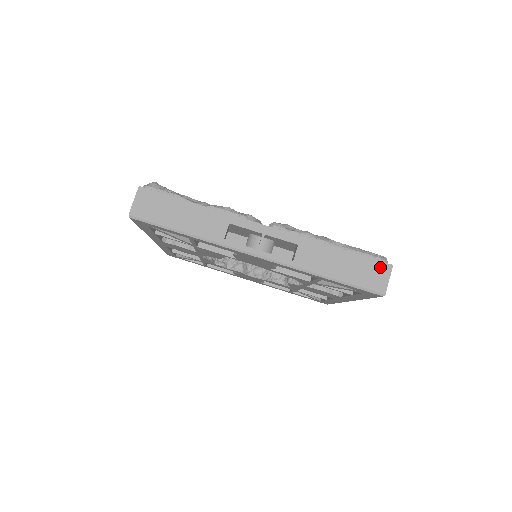
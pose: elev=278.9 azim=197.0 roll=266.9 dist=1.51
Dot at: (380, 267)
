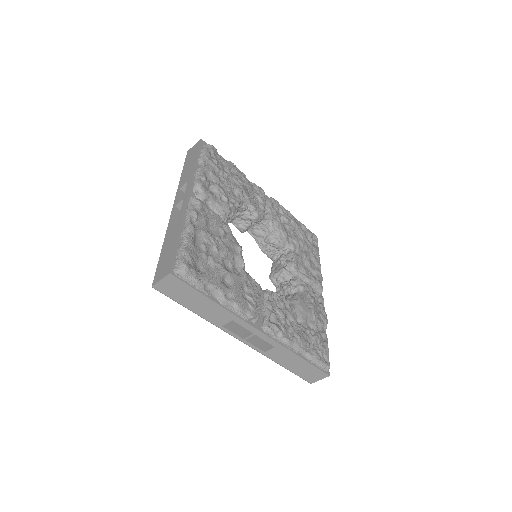
Dot at: (320, 374)
